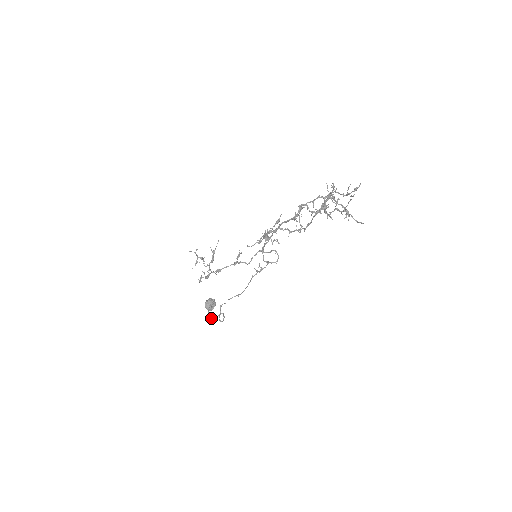
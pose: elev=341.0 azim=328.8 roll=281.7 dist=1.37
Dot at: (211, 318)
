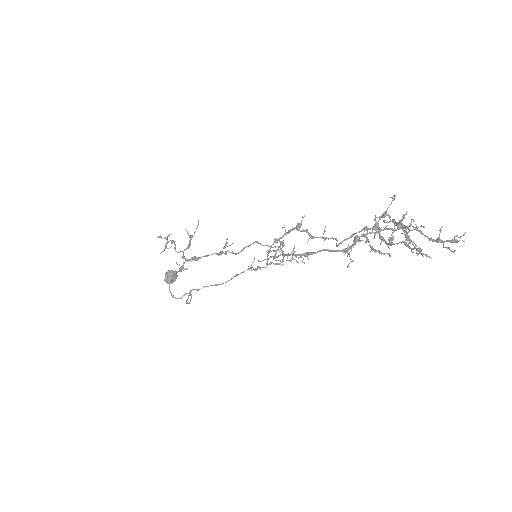
Dot at: occluded
